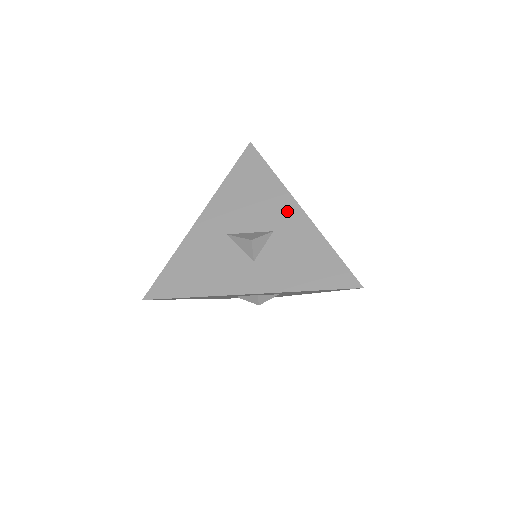
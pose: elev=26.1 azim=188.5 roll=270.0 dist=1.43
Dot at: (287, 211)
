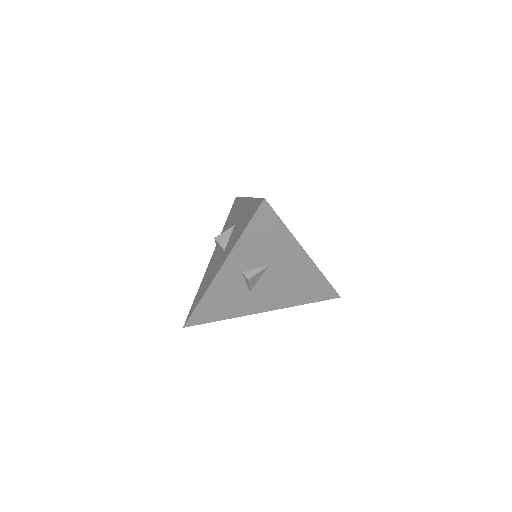
Dot at: (242, 207)
